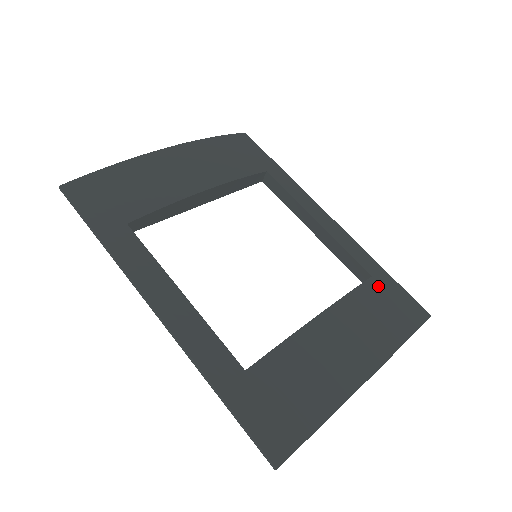
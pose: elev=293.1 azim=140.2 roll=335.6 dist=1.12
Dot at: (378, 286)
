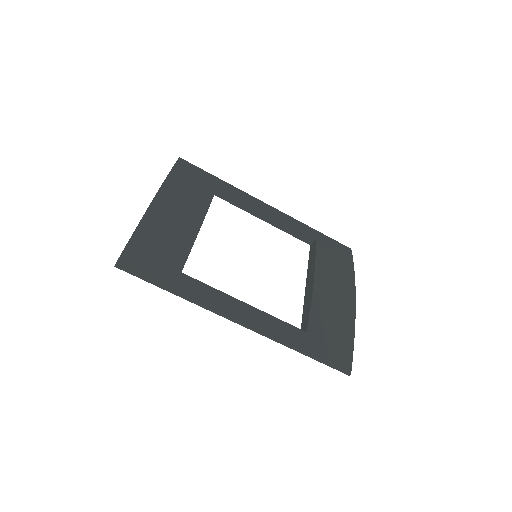
Dot at: (322, 244)
